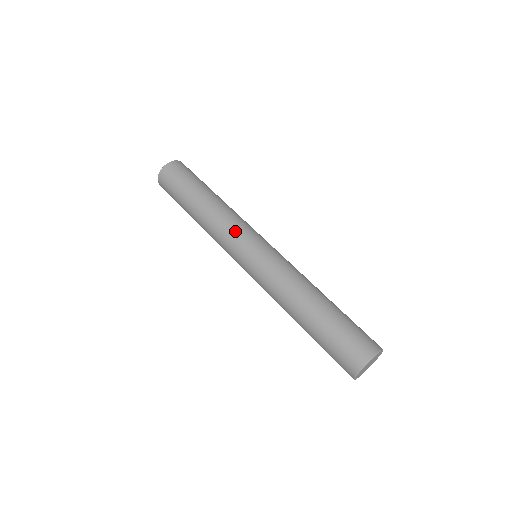
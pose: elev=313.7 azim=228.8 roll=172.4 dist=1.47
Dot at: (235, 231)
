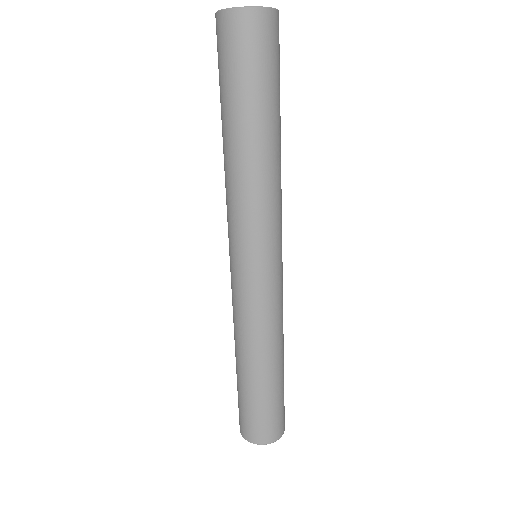
Dot at: (246, 226)
